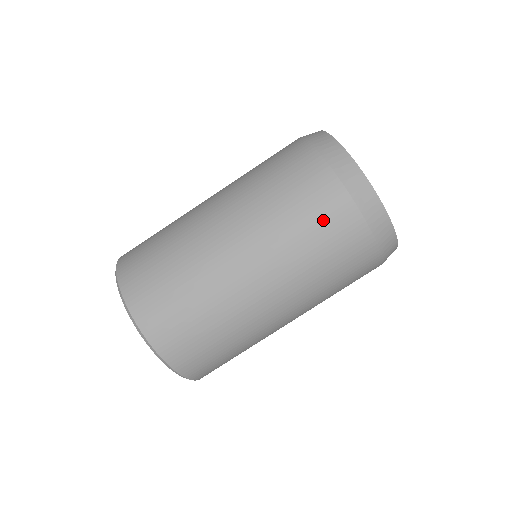
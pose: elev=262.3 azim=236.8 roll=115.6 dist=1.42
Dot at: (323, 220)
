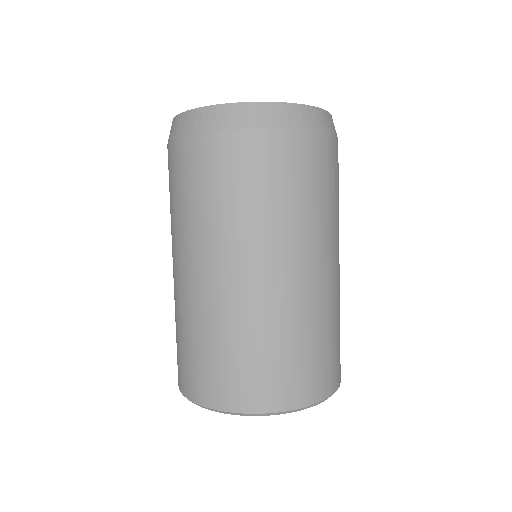
Dot at: (288, 171)
